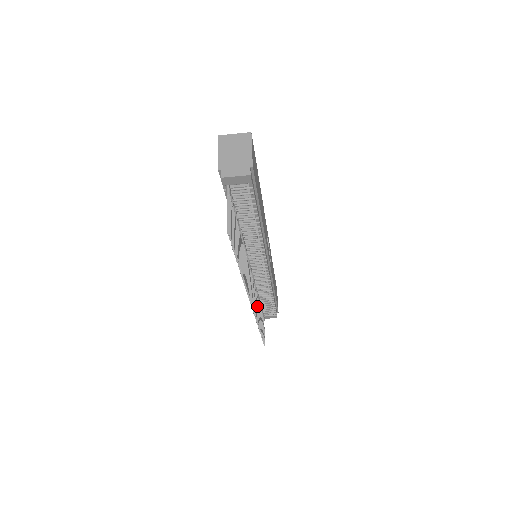
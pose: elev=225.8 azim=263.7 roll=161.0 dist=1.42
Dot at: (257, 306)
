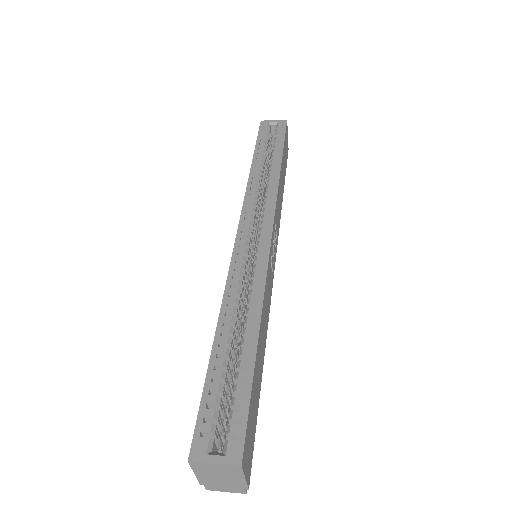
Dot at: occluded
